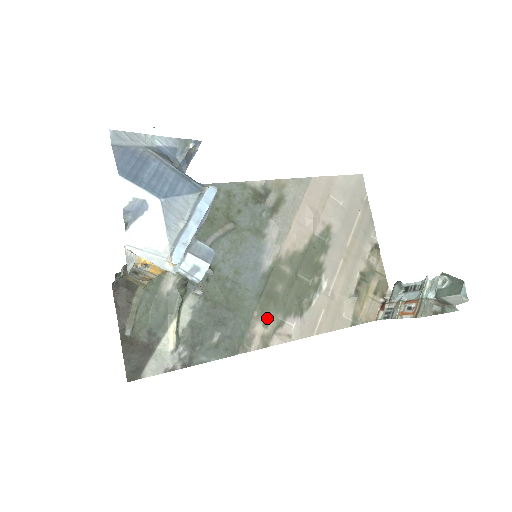
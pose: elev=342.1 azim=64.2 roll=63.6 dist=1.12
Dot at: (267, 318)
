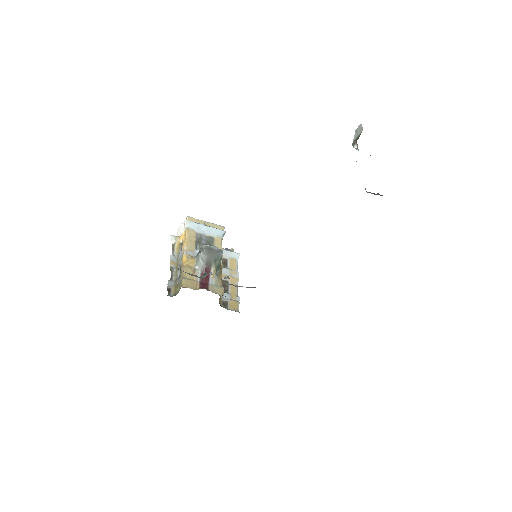
Dot at: occluded
